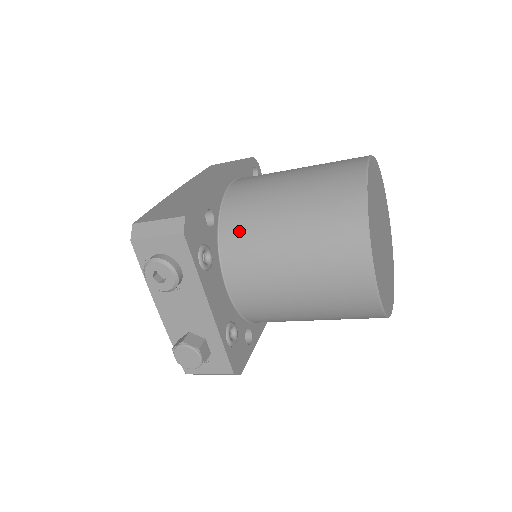
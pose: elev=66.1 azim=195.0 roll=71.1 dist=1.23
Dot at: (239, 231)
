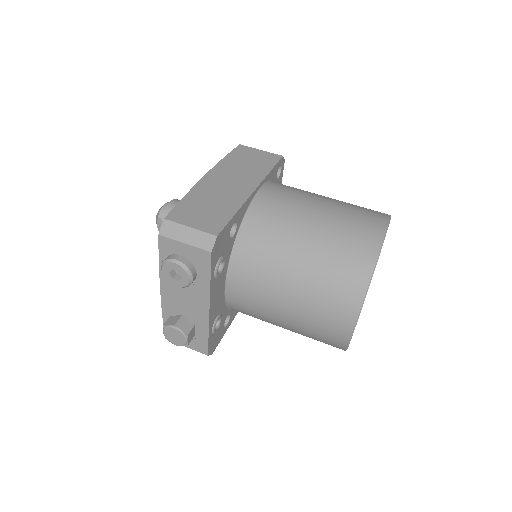
Dot at: (255, 249)
